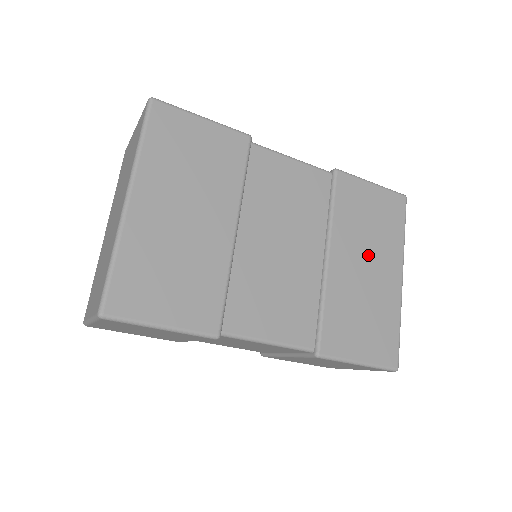
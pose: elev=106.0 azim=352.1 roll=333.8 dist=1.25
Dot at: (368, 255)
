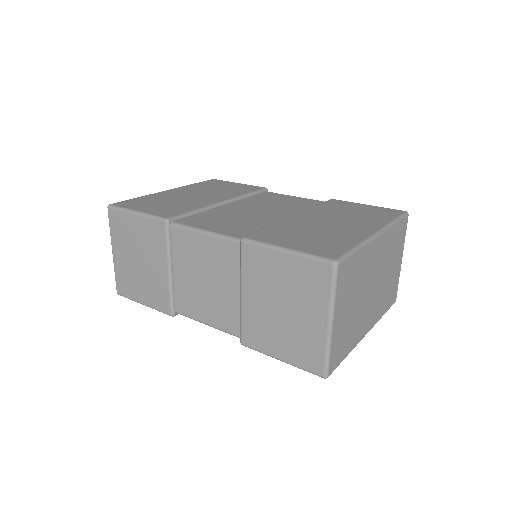
Dot at: (339, 220)
